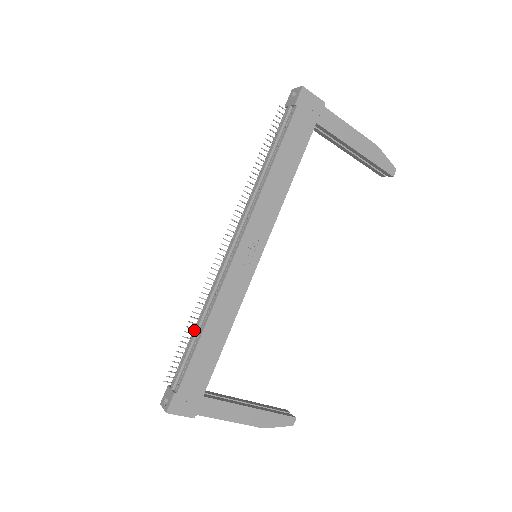
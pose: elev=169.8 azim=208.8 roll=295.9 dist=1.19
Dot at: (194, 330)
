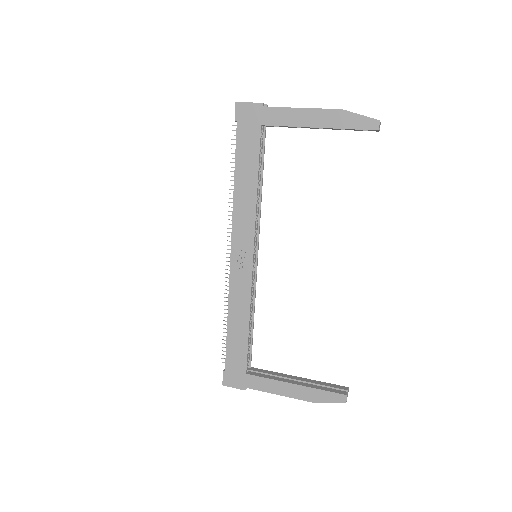
Dot at: occluded
